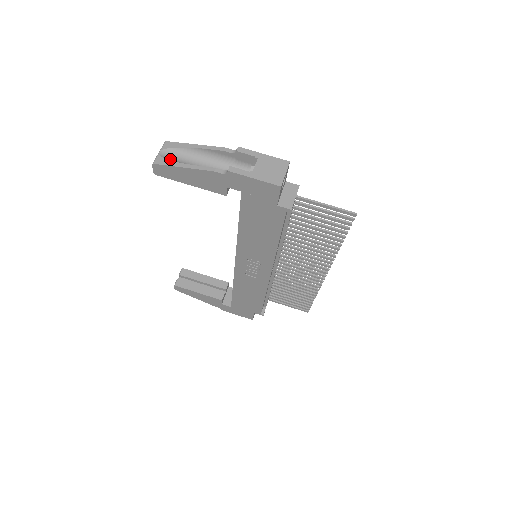
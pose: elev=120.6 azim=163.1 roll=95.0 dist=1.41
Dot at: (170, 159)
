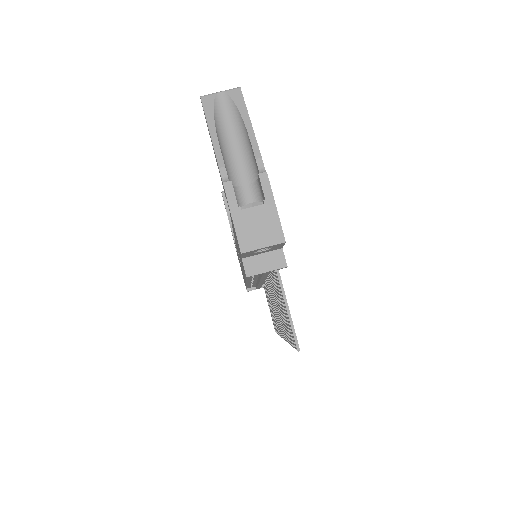
Dot at: (217, 109)
